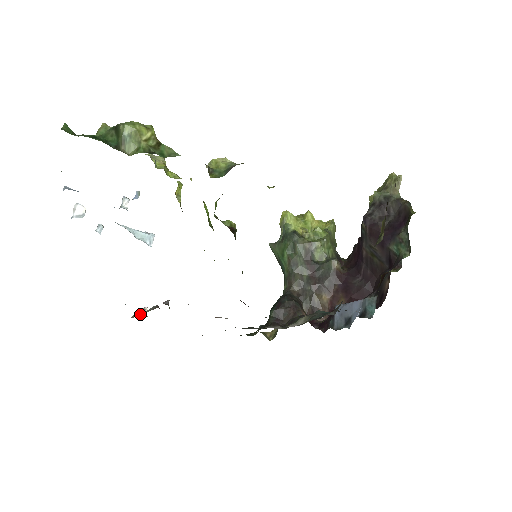
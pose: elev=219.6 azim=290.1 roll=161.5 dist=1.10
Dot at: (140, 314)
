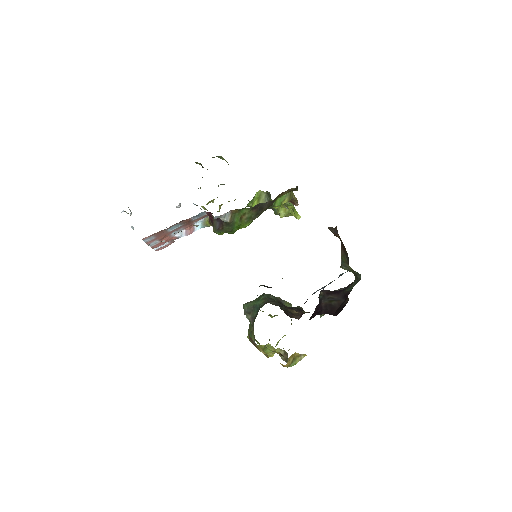
Dot at: occluded
